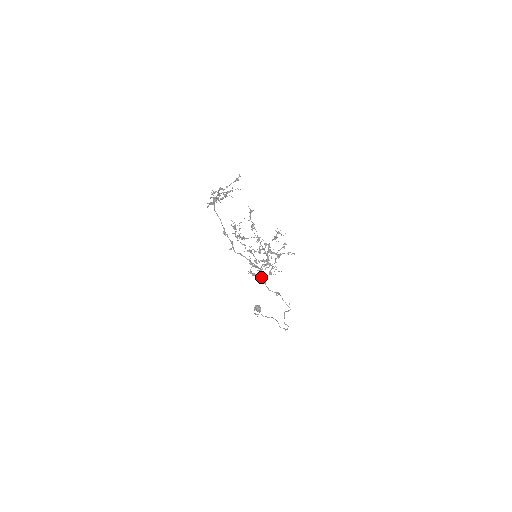
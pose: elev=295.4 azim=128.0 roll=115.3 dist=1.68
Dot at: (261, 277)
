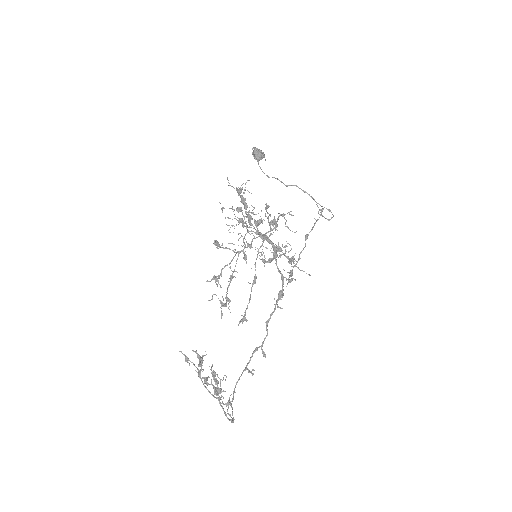
Dot at: occluded
